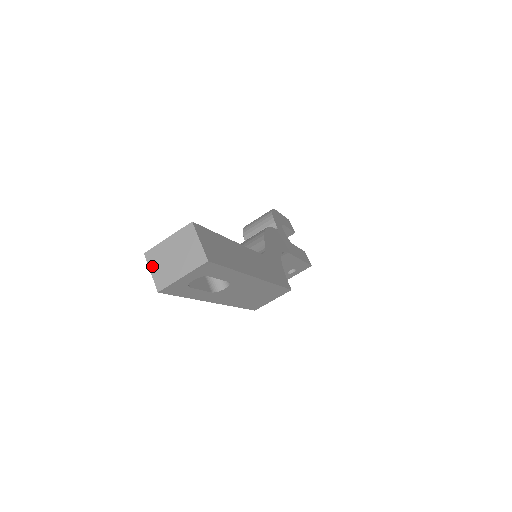
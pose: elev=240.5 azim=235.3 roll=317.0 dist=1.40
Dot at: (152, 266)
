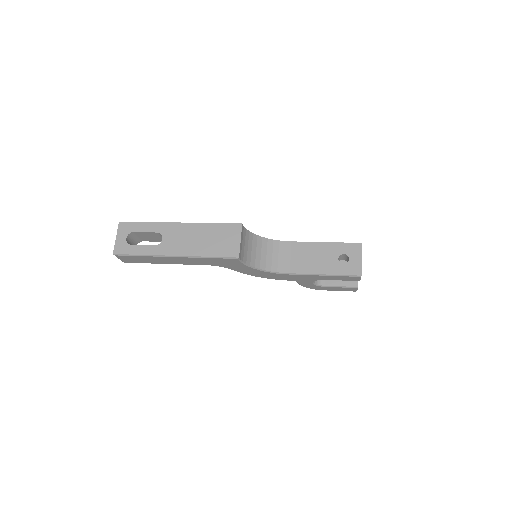
Dot at: occluded
